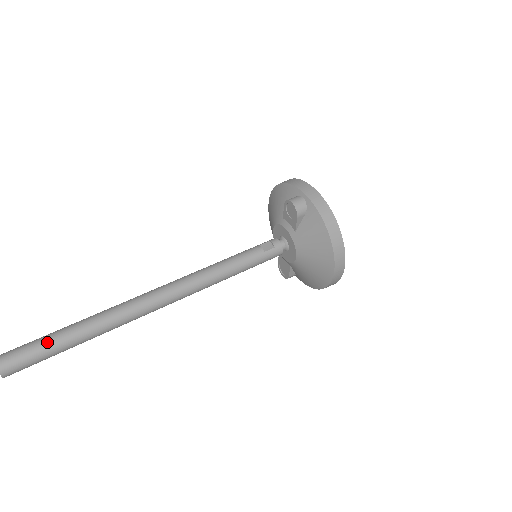
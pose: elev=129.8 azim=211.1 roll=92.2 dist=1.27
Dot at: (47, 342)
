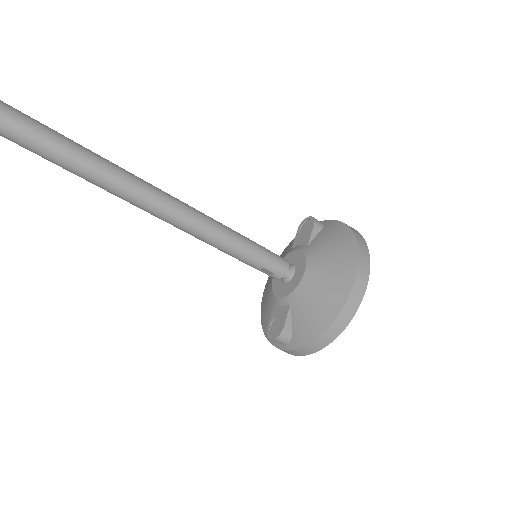
Dot at: out of frame
